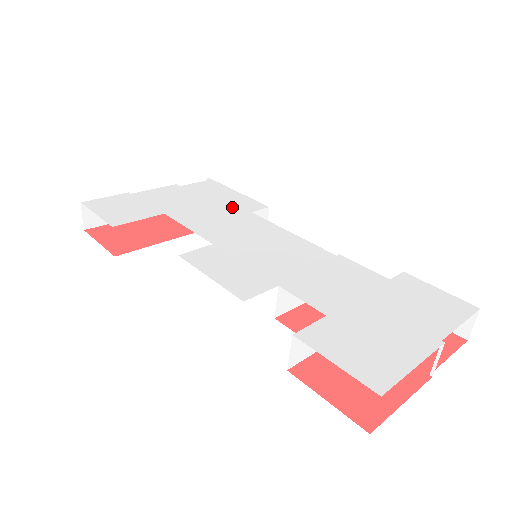
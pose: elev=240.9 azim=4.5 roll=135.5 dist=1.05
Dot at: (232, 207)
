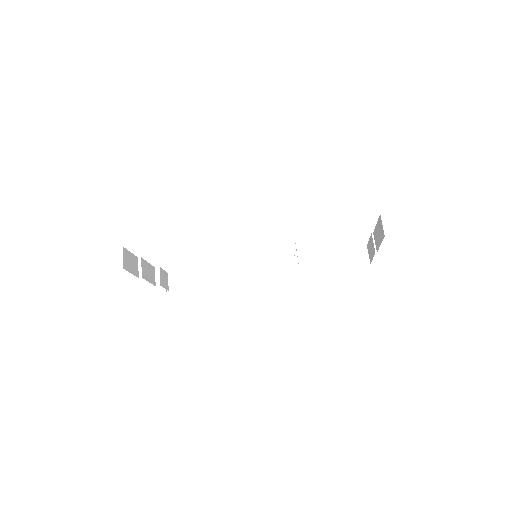
Dot at: occluded
